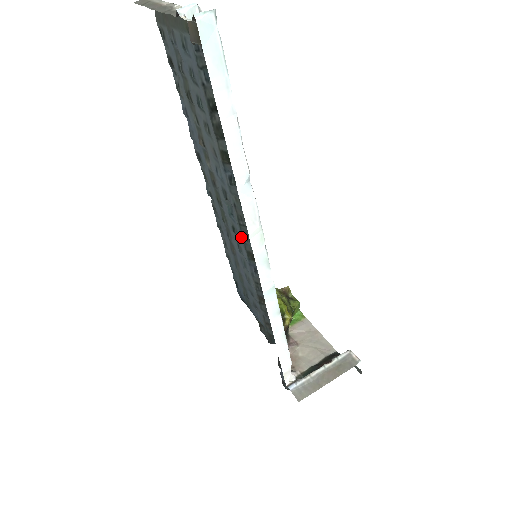
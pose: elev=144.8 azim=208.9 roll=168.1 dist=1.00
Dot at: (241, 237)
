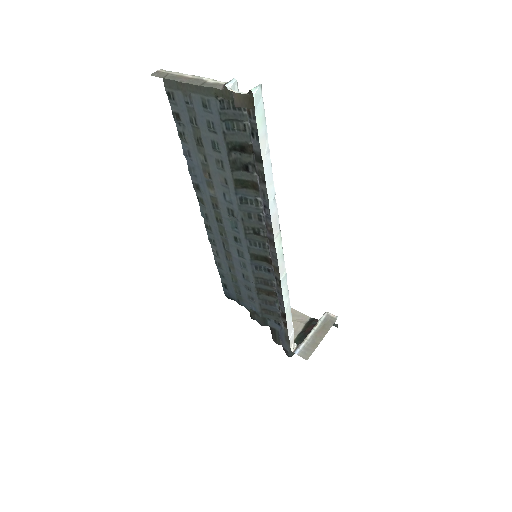
Dot at: (245, 243)
